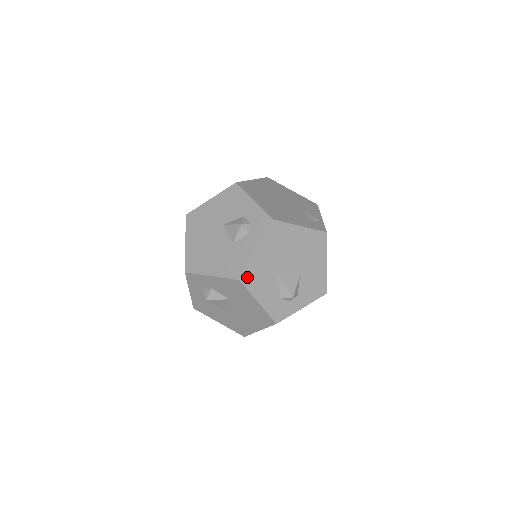
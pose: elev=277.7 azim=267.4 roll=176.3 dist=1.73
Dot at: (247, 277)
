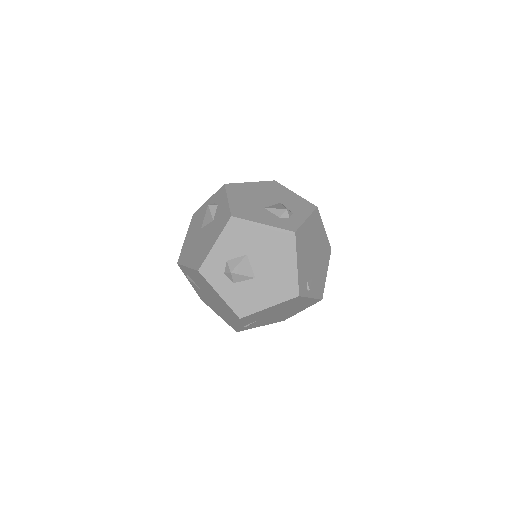
Dot at: (236, 213)
